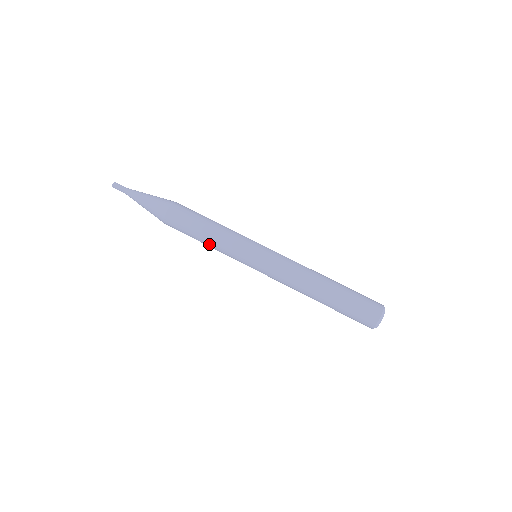
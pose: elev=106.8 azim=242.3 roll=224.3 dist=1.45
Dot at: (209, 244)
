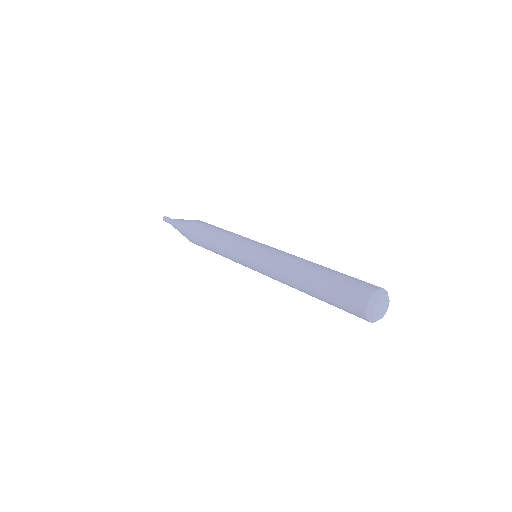
Dot at: (219, 236)
